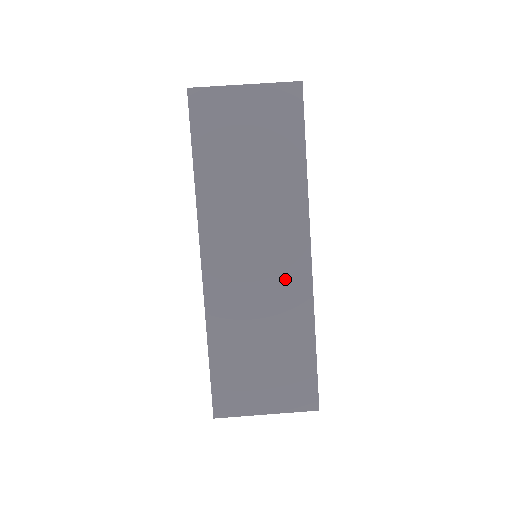
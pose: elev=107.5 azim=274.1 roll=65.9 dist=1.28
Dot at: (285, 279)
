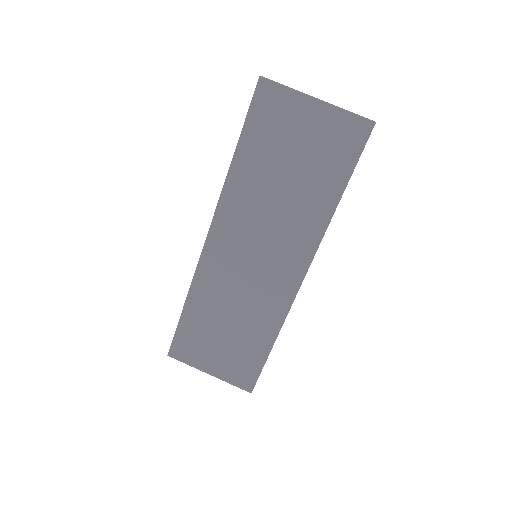
Dot at: (271, 288)
